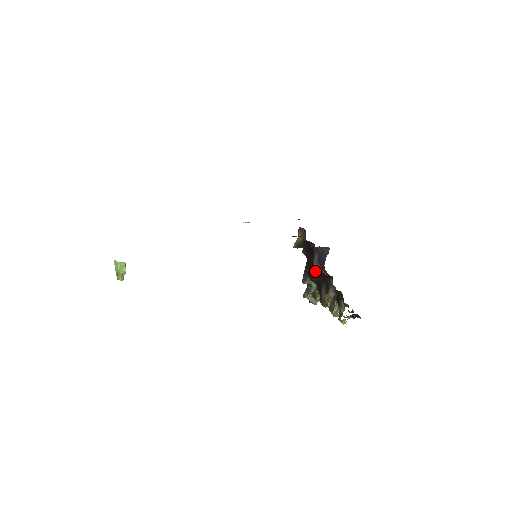
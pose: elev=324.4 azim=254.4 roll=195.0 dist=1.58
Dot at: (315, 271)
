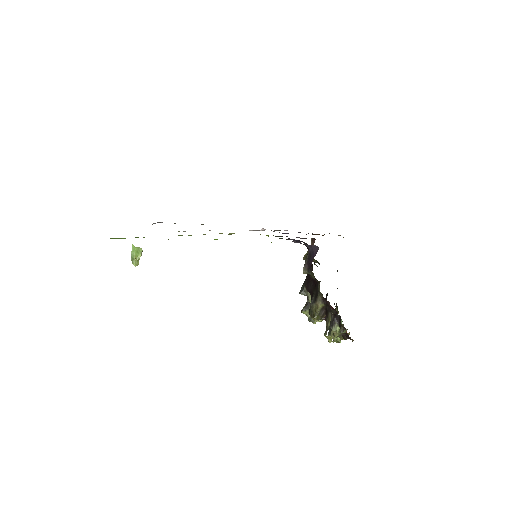
Dot at: (304, 273)
